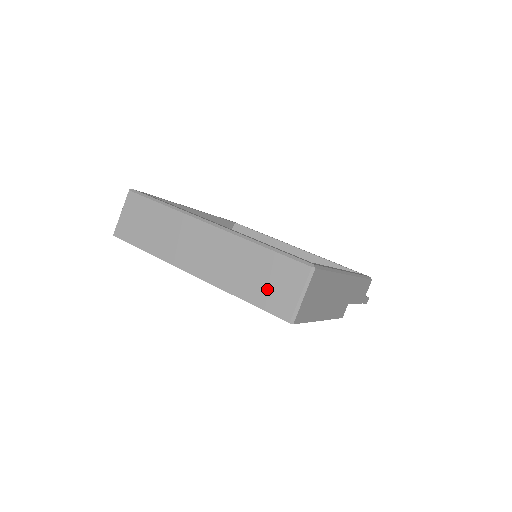
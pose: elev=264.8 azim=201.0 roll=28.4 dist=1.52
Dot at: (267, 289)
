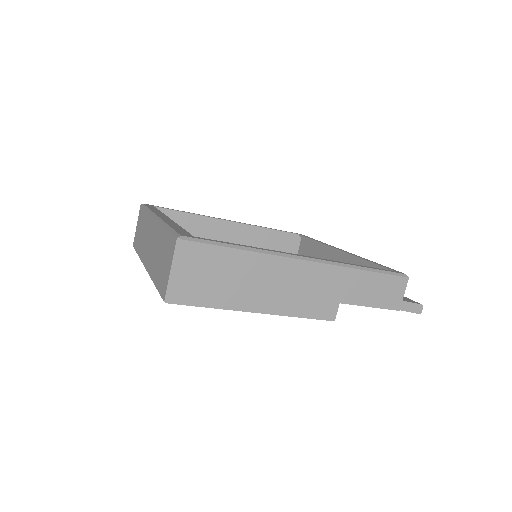
Dot at: (162, 270)
